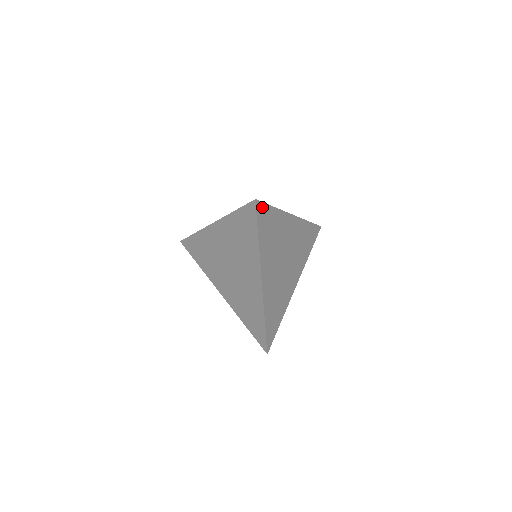
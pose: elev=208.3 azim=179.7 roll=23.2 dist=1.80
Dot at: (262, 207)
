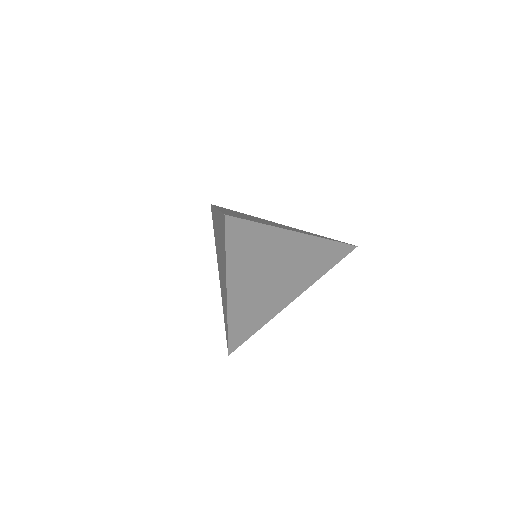
Dot at: (237, 223)
